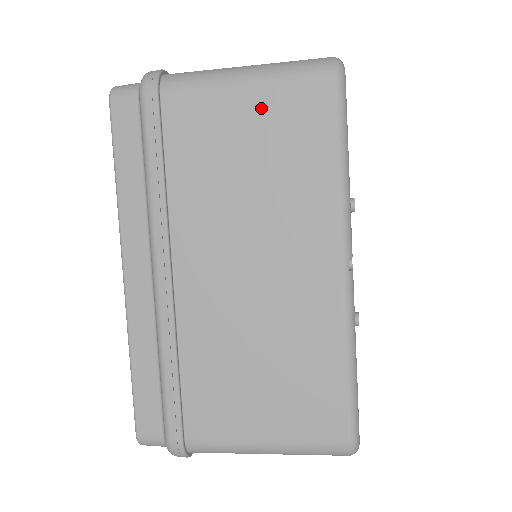
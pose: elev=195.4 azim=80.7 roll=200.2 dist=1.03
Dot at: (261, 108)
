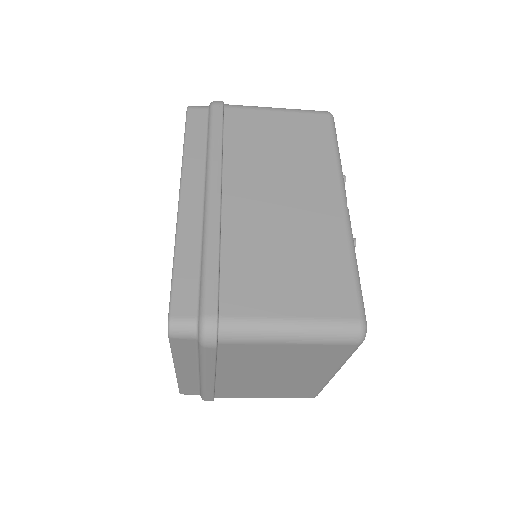
Dot at: (287, 122)
